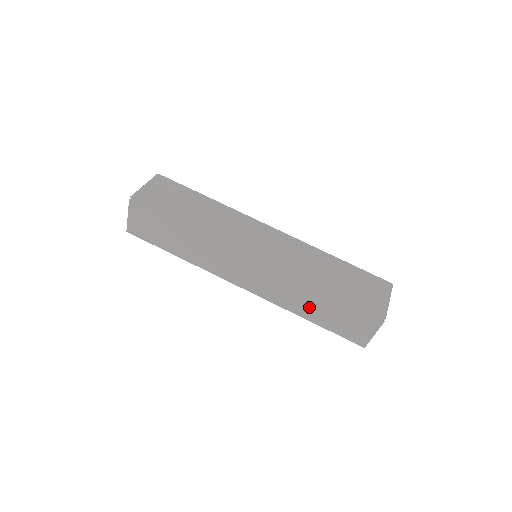
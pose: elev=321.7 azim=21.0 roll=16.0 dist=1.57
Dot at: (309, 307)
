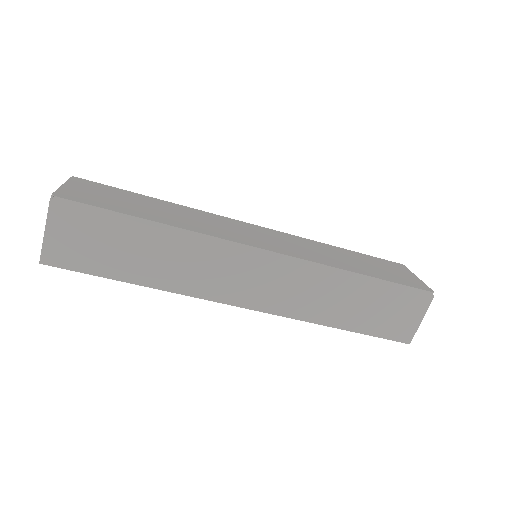
Dot at: (341, 307)
